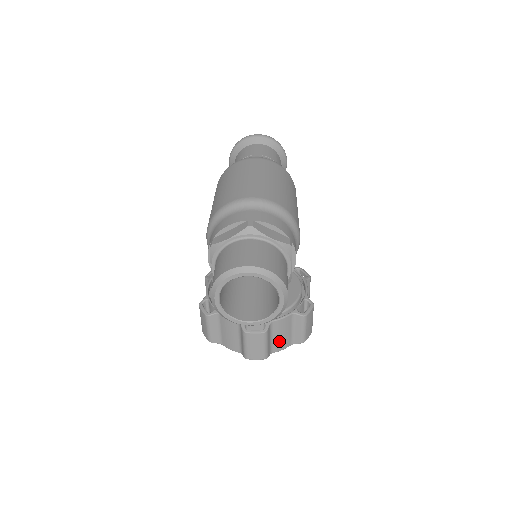
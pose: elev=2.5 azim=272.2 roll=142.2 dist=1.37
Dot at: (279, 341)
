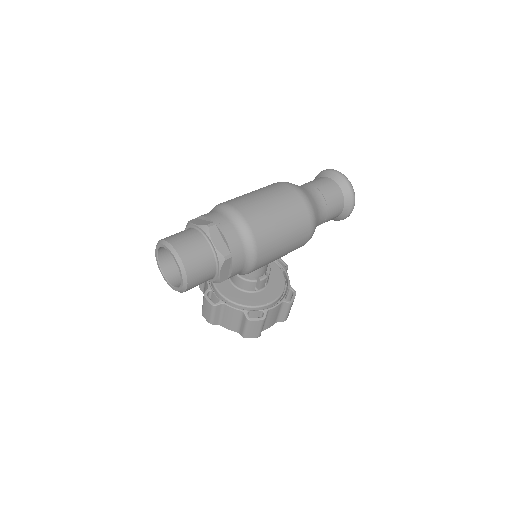
Dot at: (227, 321)
